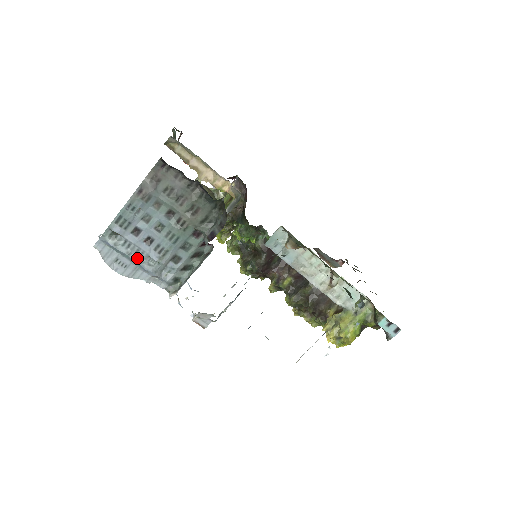
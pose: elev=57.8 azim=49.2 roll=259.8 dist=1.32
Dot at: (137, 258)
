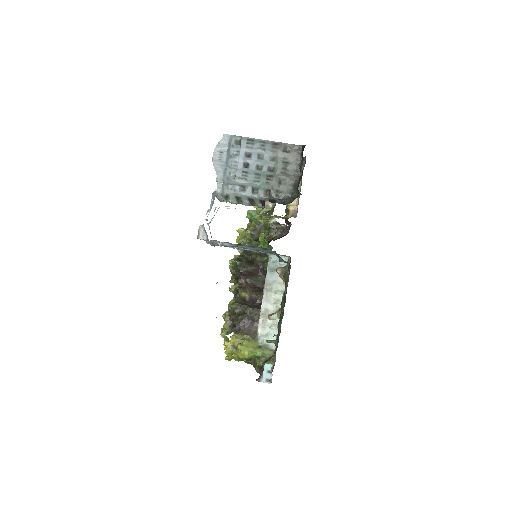
Dot at: (230, 164)
